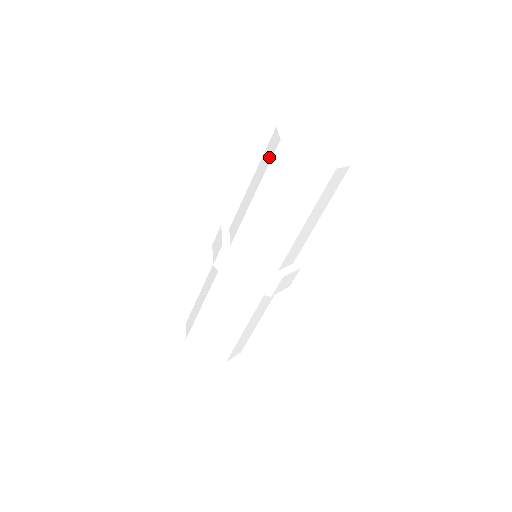
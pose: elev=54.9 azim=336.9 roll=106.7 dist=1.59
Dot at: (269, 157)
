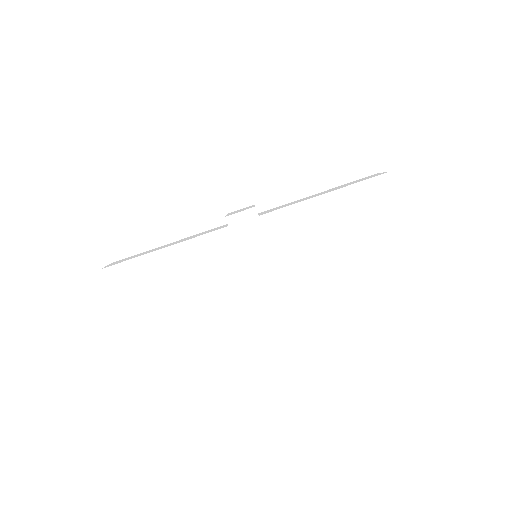
Dot at: (375, 197)
